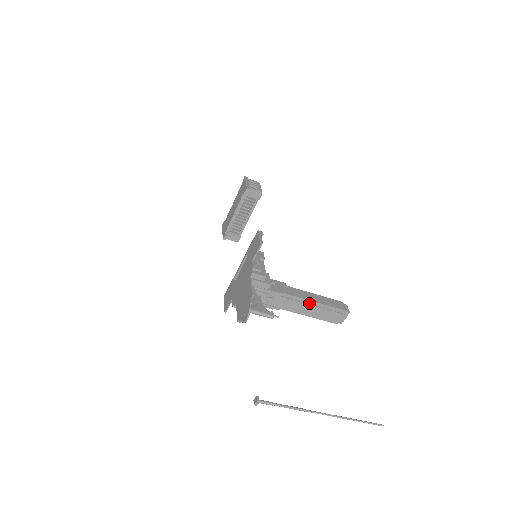
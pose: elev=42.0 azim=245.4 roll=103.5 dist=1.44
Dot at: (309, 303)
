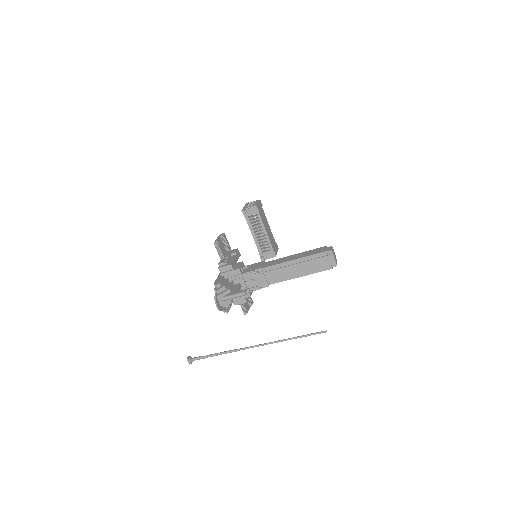
Dot at: (287, 265)
